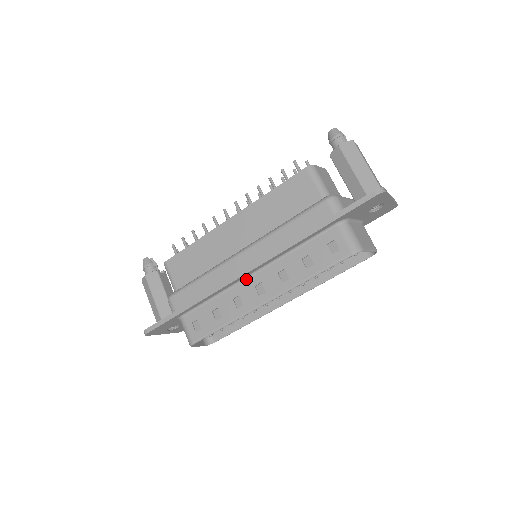
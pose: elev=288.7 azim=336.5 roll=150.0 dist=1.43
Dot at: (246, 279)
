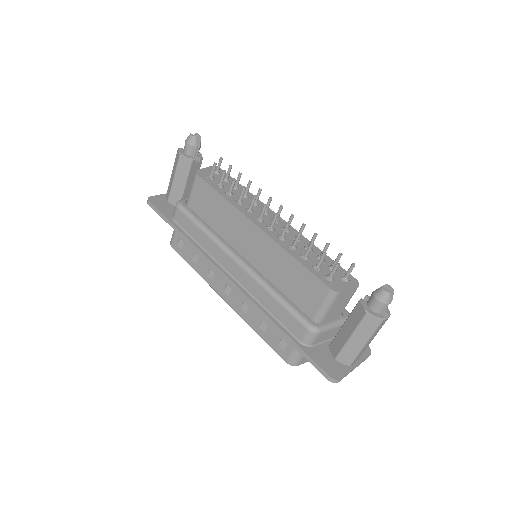
Dot at: occluded
